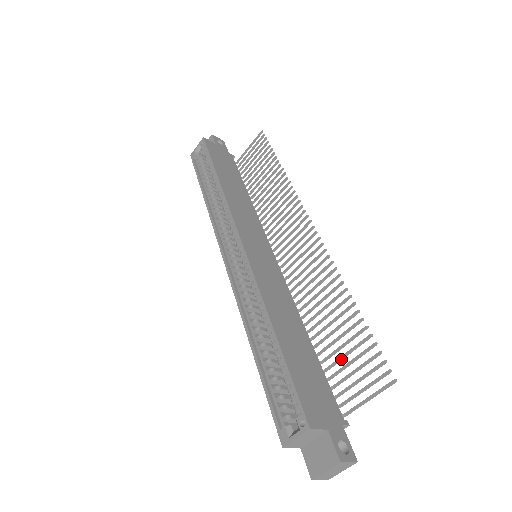
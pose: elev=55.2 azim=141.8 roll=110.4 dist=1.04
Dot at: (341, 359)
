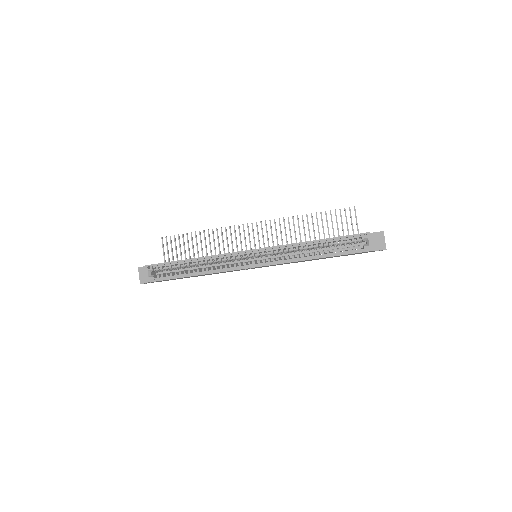
Dot at: occluded
